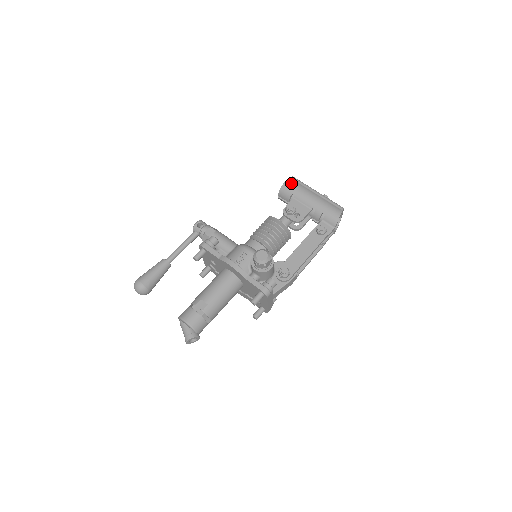
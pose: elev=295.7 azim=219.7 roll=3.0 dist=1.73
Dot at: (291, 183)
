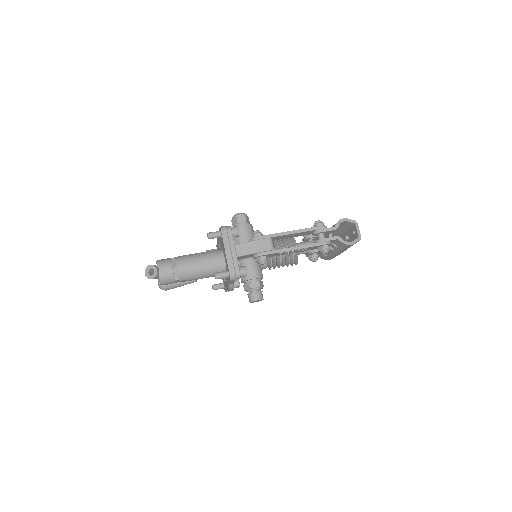
Dot at: occluded
